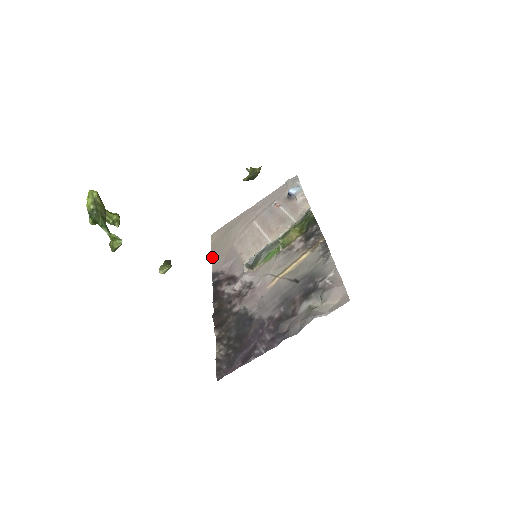
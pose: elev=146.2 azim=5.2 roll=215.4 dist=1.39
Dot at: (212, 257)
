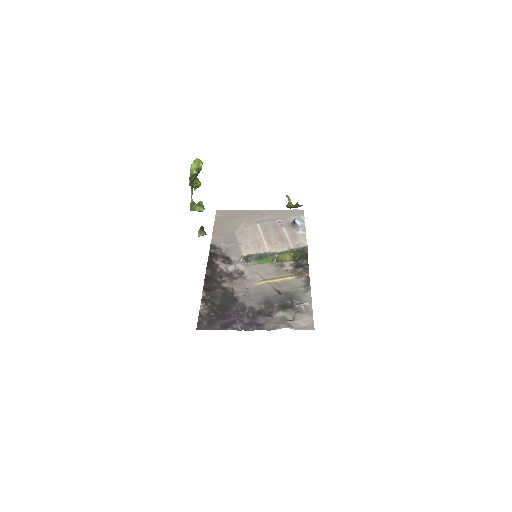
Dot at: (214, 230)
